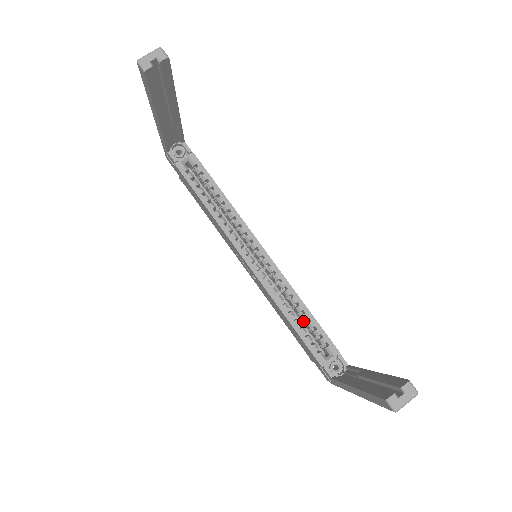
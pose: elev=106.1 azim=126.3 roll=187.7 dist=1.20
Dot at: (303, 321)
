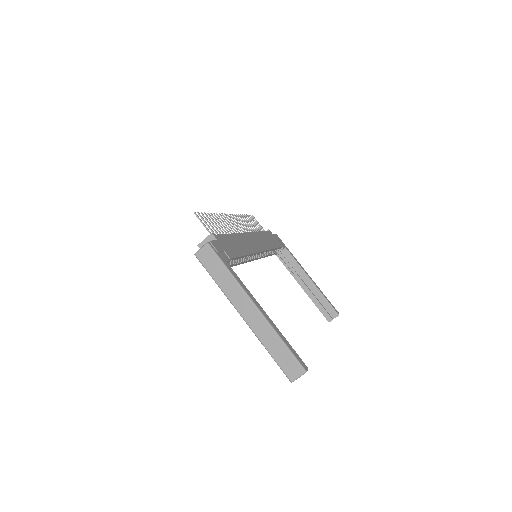
Dot at: occluded
